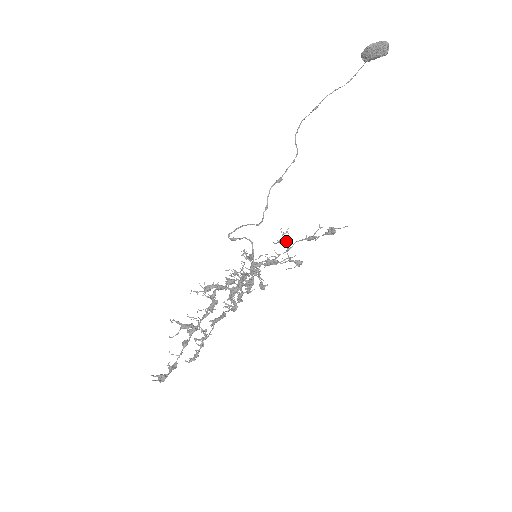
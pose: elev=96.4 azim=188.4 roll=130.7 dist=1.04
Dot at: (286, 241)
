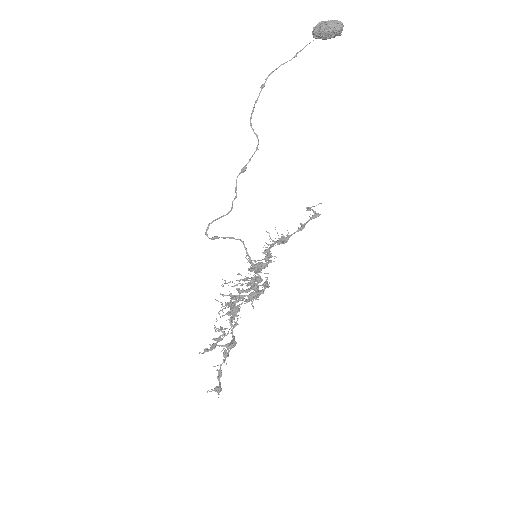
Dot at: (286, 239)
